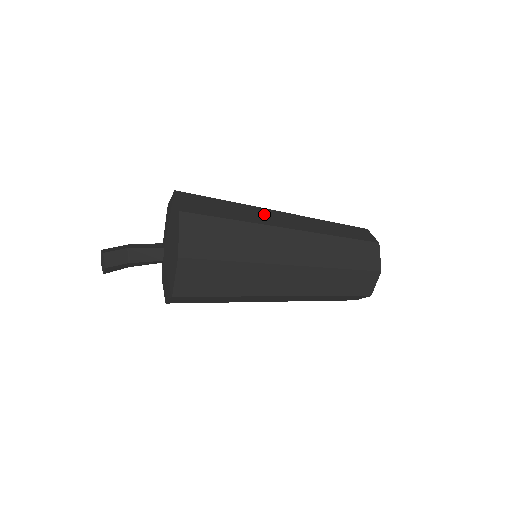
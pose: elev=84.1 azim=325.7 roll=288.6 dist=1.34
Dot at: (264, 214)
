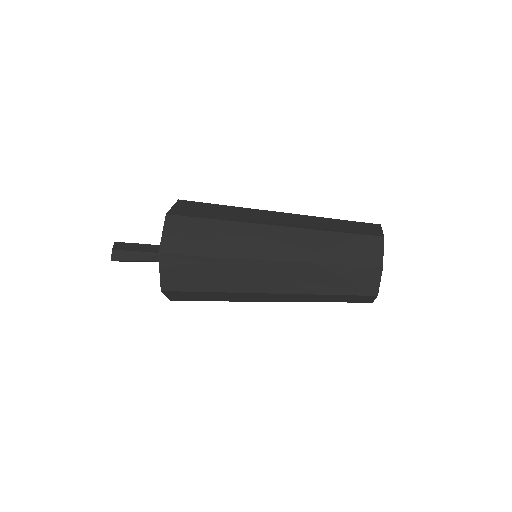
Dot at: occluded
